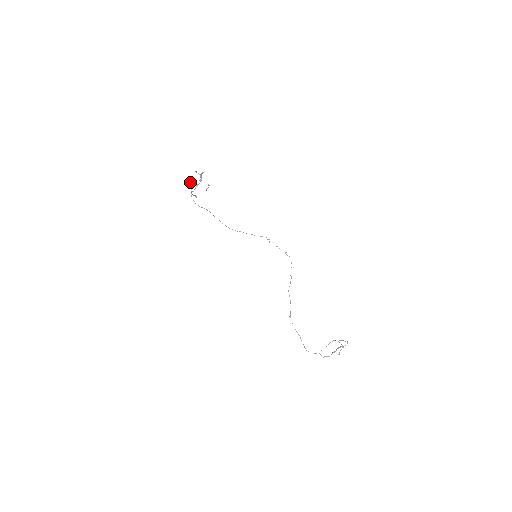
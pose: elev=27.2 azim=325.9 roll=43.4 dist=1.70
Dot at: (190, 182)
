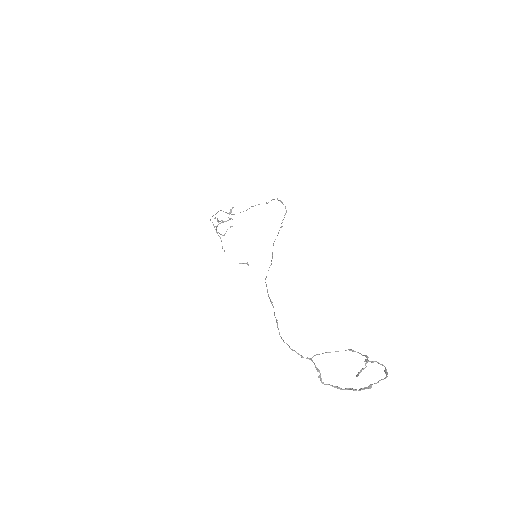
Dot at: (218, 222)
